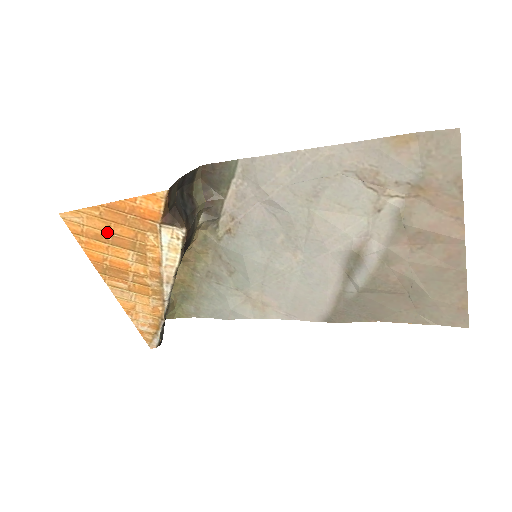
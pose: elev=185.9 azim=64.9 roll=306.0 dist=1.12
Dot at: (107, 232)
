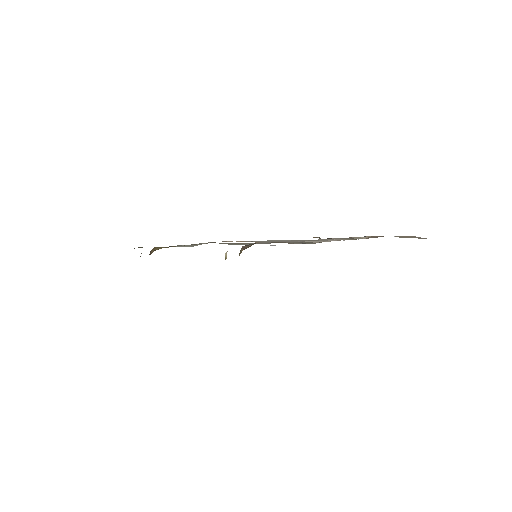
Dot at: occluded
